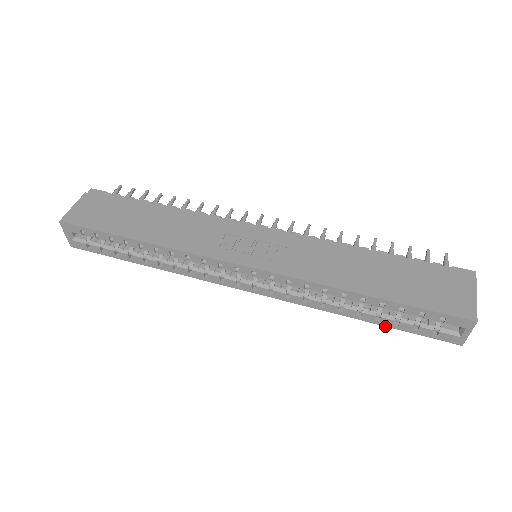
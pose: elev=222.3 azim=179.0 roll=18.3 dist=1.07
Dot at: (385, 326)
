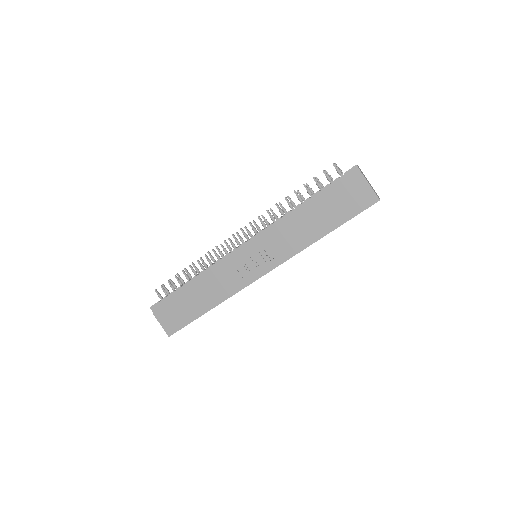
Dot at: occluded
